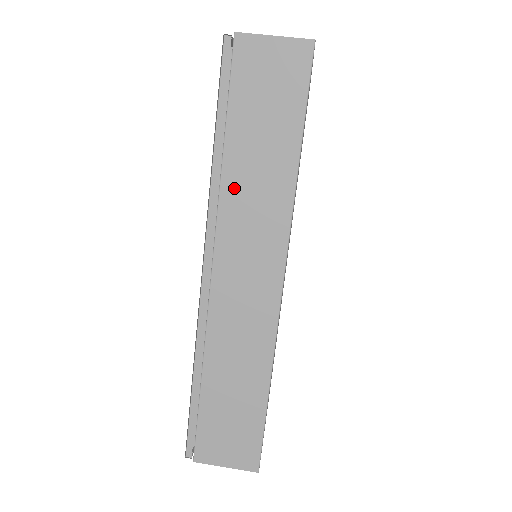
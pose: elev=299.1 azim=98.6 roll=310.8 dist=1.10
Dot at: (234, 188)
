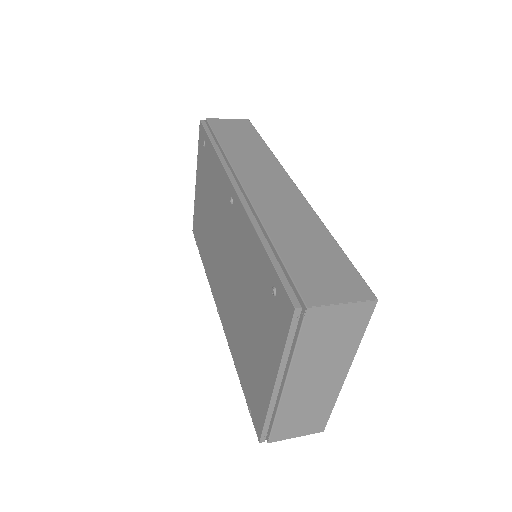
Dot at: (236, 156)
